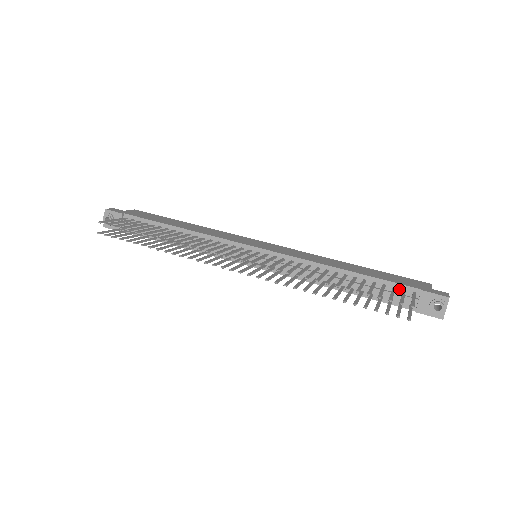
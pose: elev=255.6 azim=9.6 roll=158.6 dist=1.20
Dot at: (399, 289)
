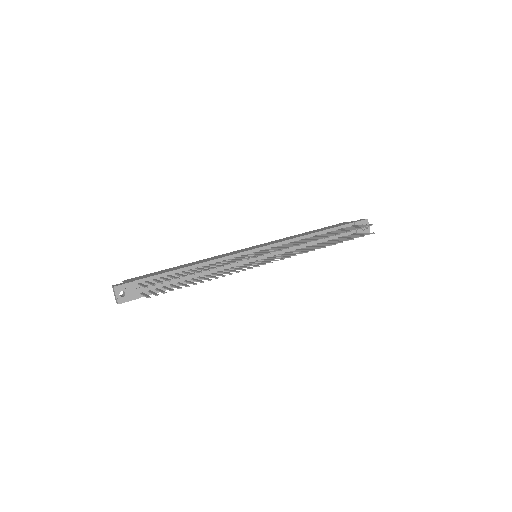
Dot at: occluded
